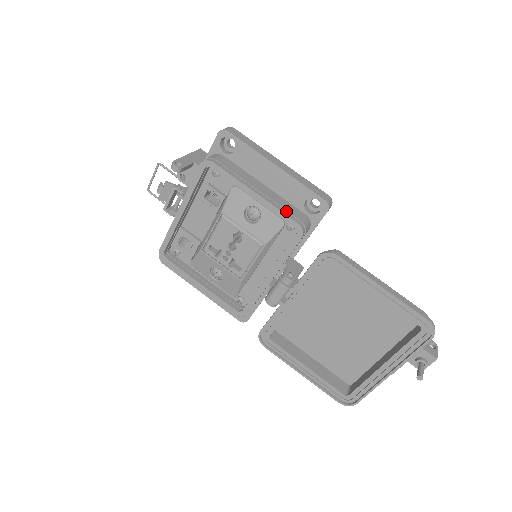
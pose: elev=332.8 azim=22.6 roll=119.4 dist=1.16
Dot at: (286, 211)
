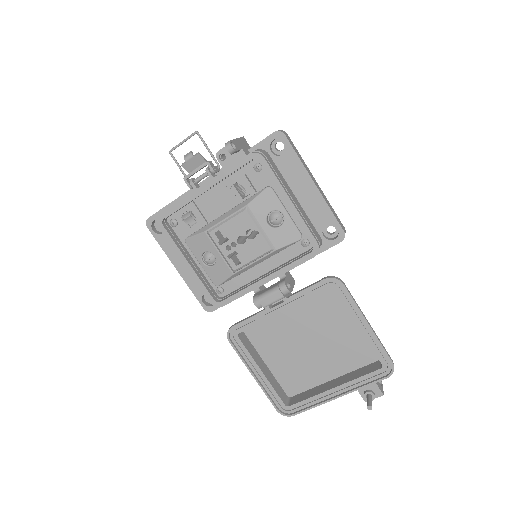
Dot at: (310, 228)
